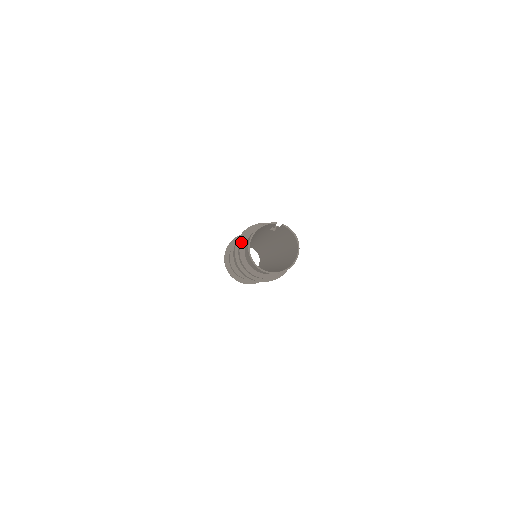
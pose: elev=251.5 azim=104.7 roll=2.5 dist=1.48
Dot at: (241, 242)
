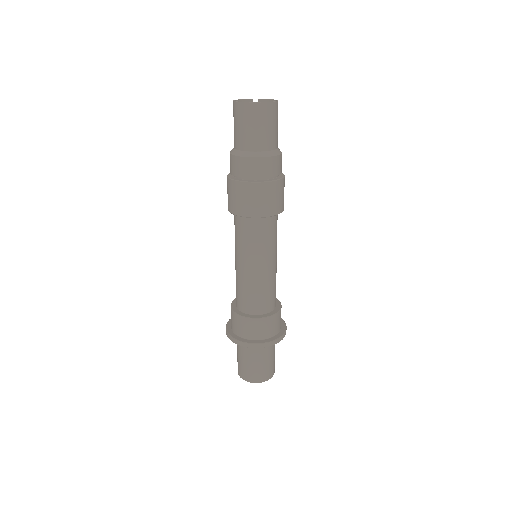
Dot at: (230, 151)
